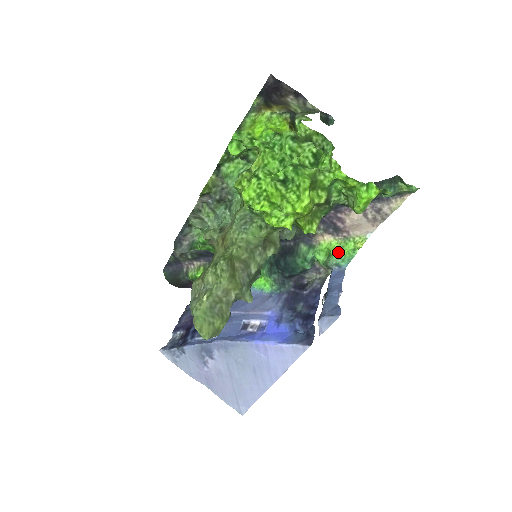
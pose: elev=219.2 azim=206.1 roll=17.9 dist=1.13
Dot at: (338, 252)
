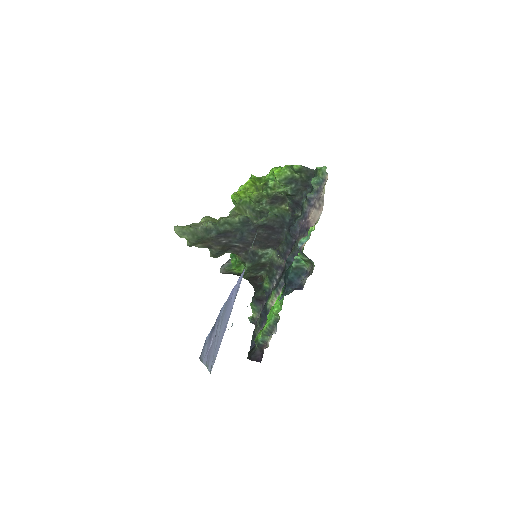
Dot at: occluded
